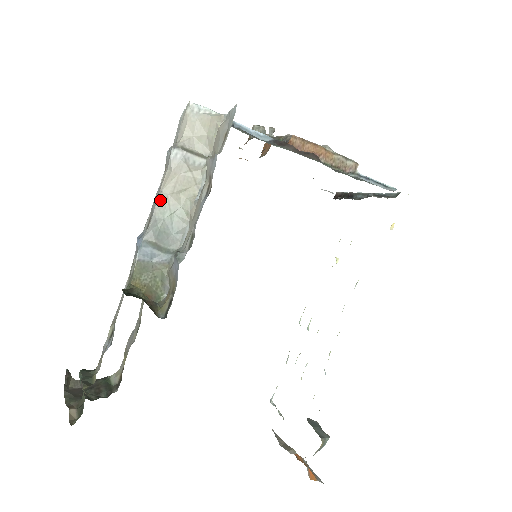
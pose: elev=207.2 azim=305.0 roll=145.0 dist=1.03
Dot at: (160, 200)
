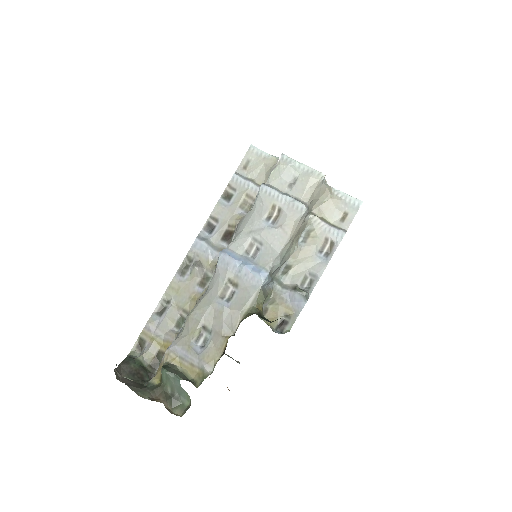
Dot at: (287, 245)
